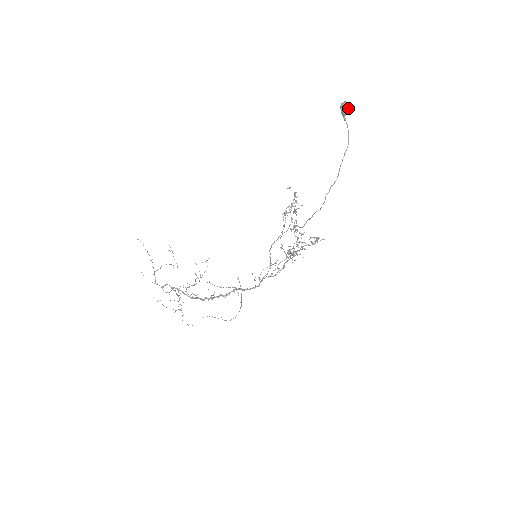
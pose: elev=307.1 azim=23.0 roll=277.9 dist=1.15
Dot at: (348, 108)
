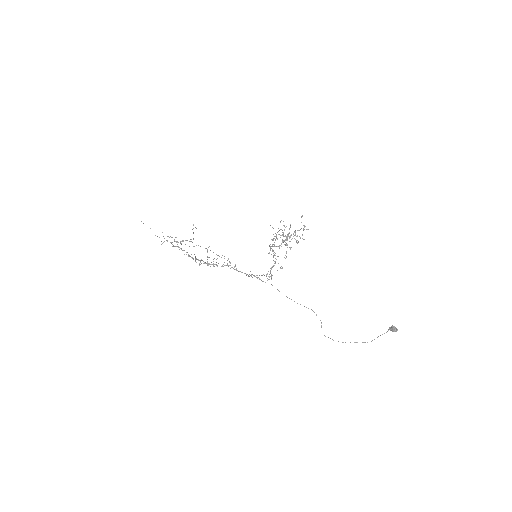
Dot at: occluded
